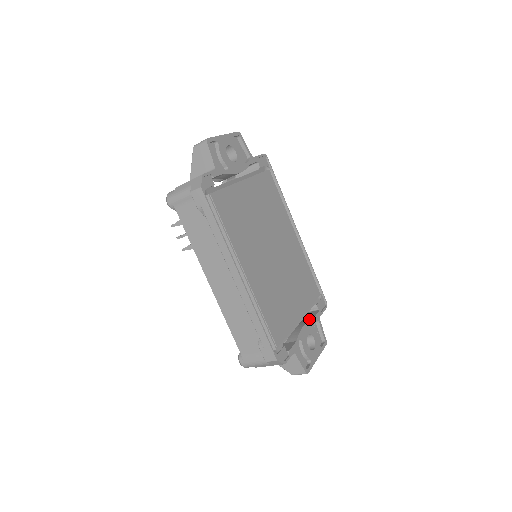
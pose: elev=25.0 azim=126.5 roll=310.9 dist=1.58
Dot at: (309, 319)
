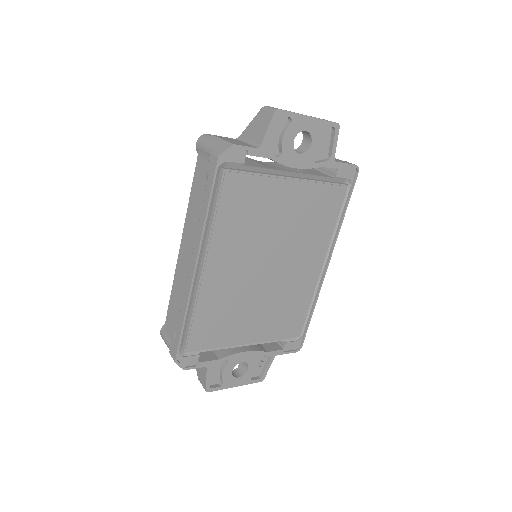
Dot at: (260, 349)
